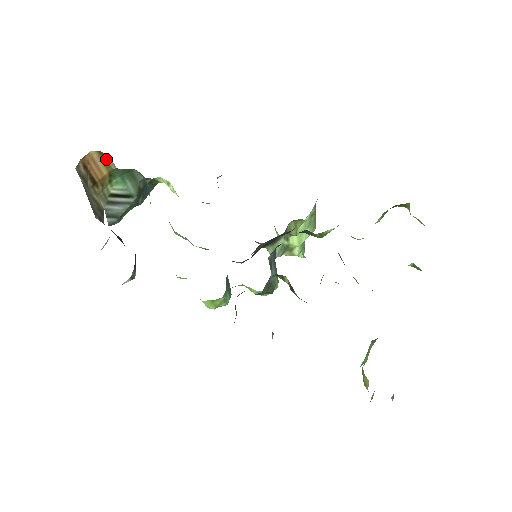
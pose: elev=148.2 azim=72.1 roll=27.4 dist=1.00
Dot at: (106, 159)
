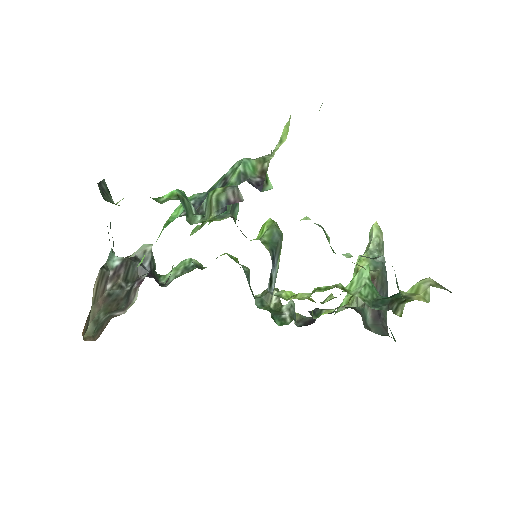
Dot at: occluded
